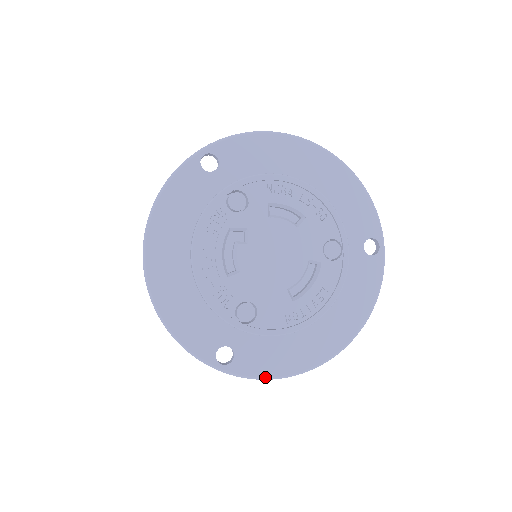
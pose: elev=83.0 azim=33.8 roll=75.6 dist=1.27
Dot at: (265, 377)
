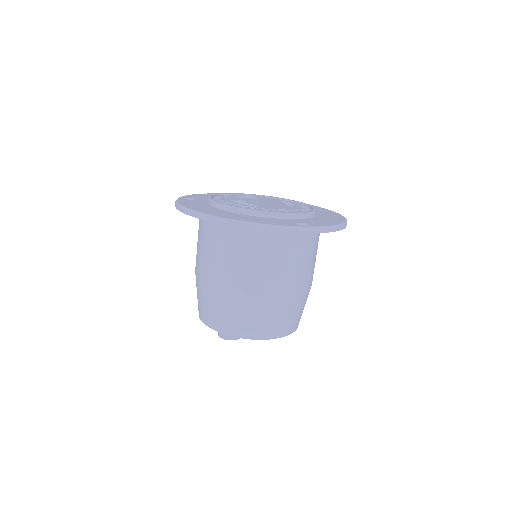
Dot at: (333, 225)
